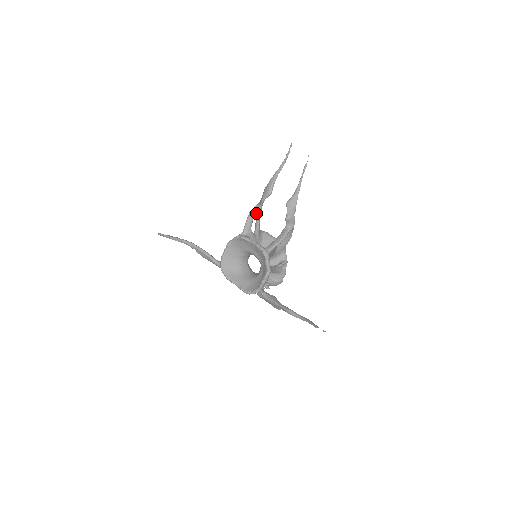
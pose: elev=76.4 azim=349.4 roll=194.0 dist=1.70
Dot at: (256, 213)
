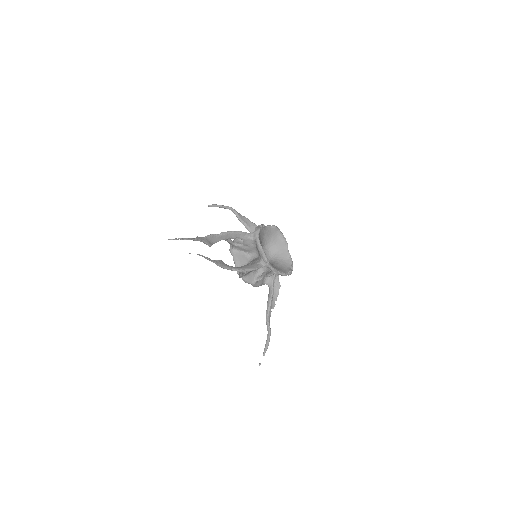
Dot at: occluded
